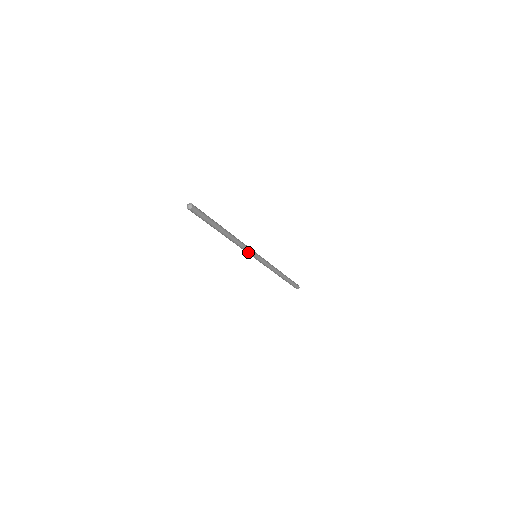
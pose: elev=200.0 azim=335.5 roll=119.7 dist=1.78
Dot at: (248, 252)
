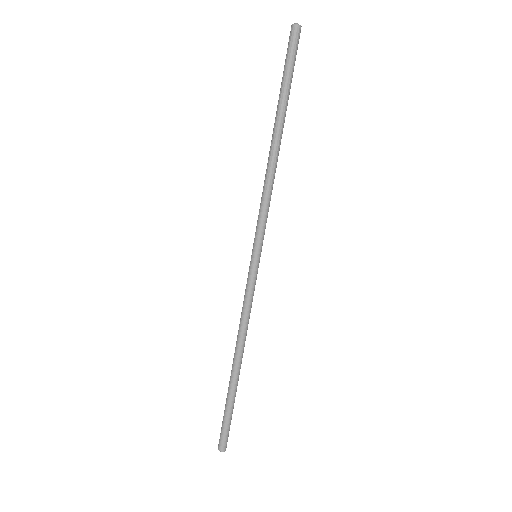
Dot at: (265, 224)
